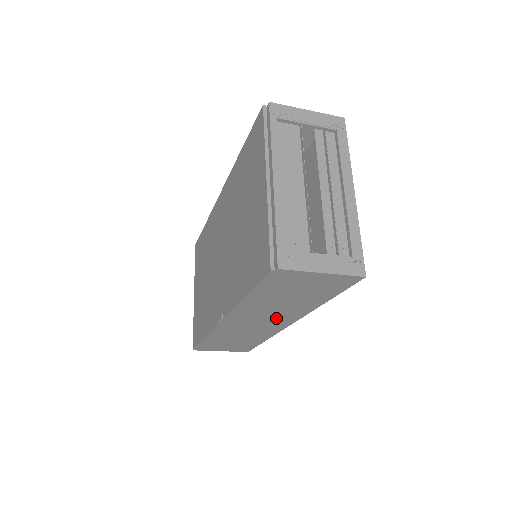
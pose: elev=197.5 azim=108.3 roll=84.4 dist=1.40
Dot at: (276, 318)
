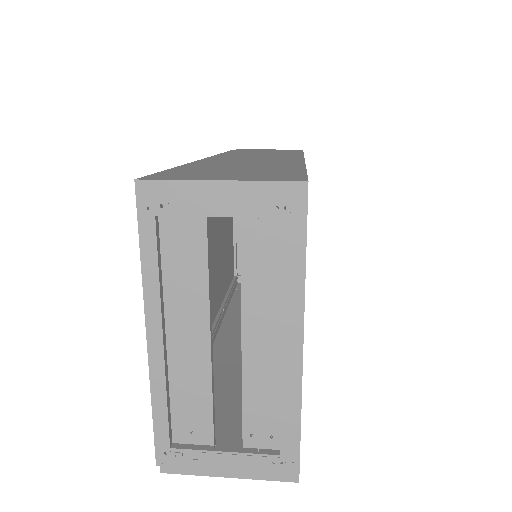
Dot at: occluded
